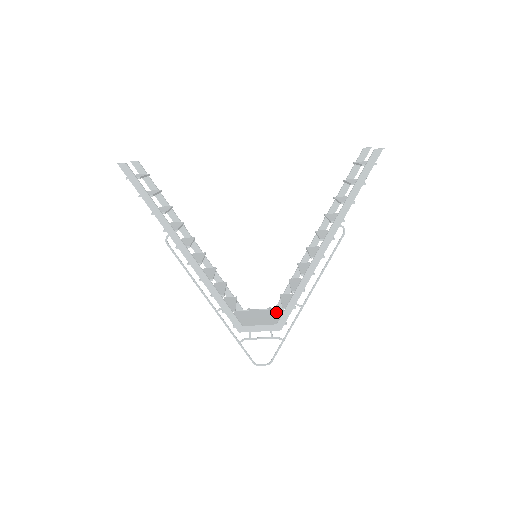
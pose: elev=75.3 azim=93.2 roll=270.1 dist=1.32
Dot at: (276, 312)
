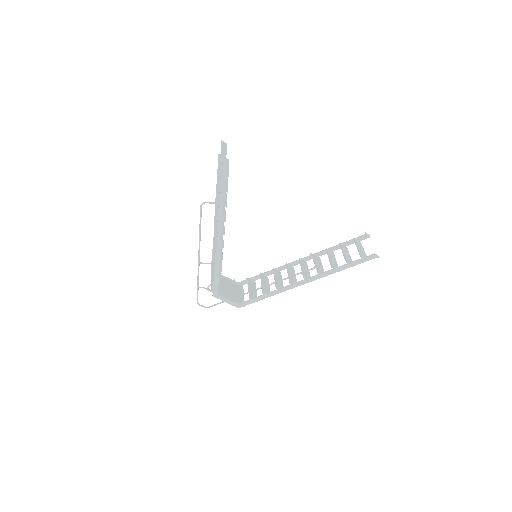
Dot at: (238, 288)
